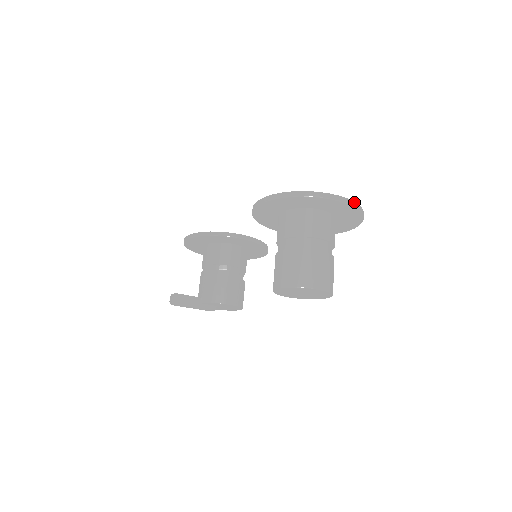
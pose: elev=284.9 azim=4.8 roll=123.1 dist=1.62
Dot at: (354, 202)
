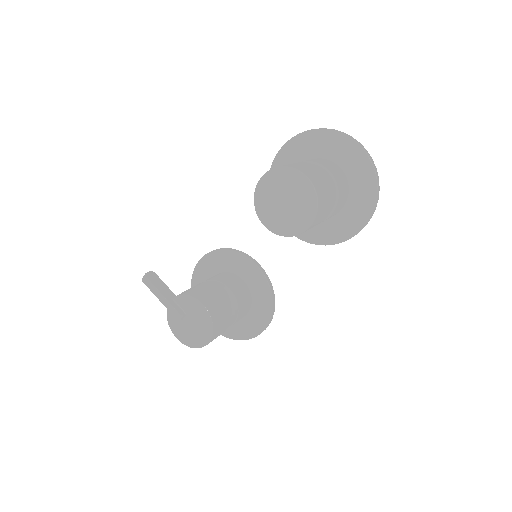
Dot at: occluded
